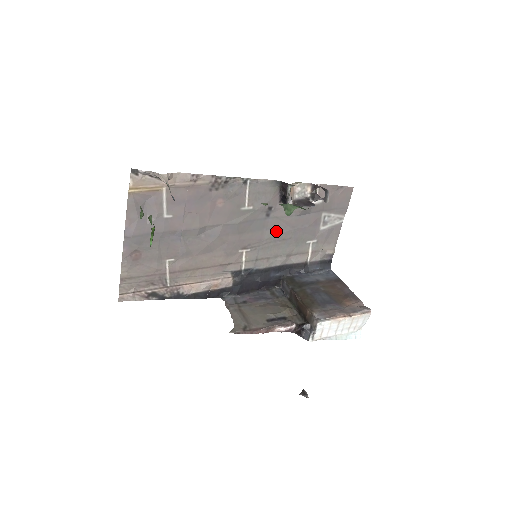
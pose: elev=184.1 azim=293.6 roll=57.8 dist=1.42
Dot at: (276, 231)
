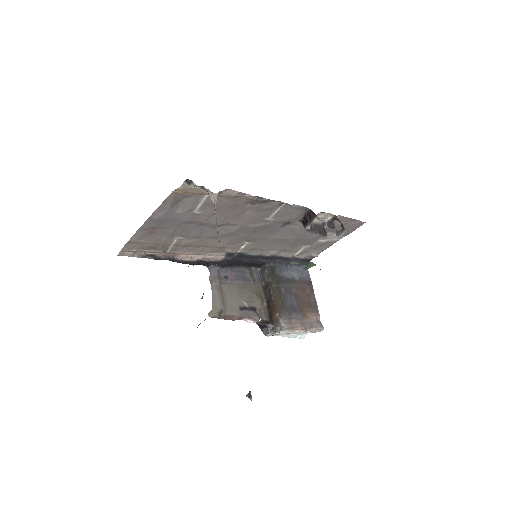
Dot at: (282, 236)
